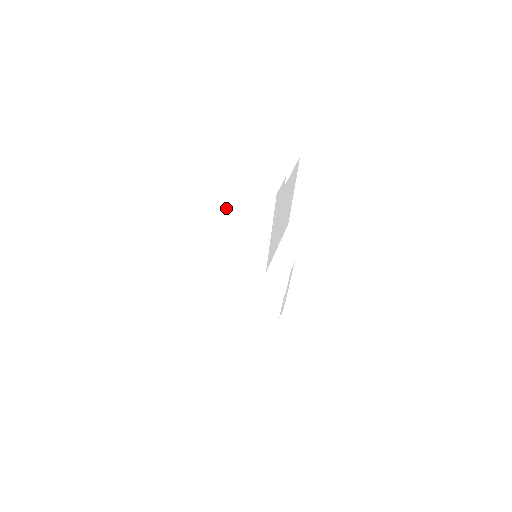
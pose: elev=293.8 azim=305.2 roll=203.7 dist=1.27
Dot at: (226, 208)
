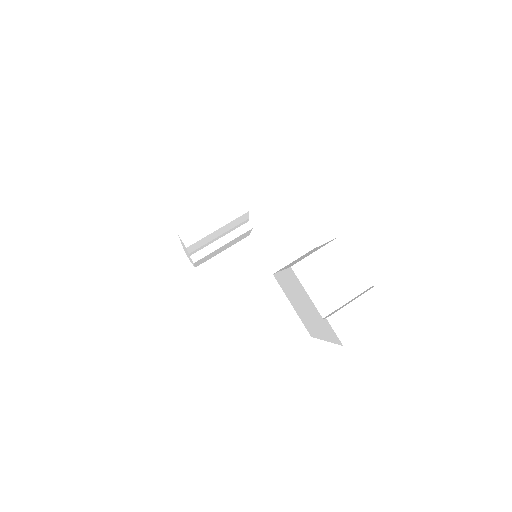
Dot at: occluded
